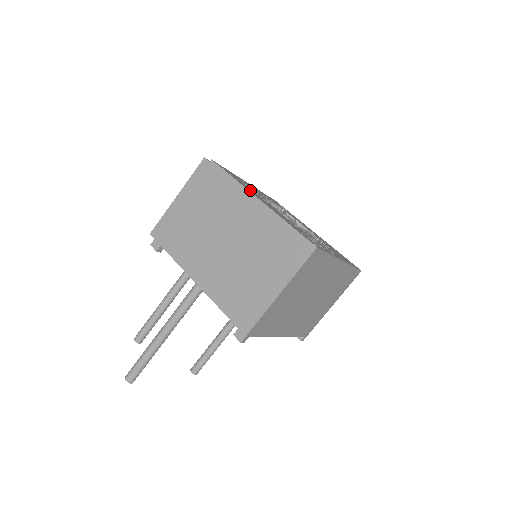
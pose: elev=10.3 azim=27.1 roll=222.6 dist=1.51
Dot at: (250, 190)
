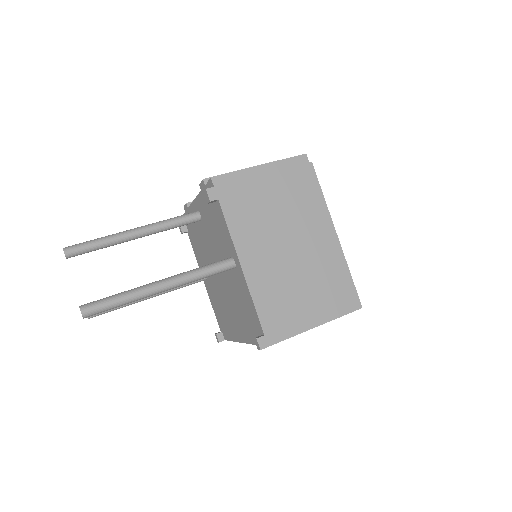
Dot at: occluded
